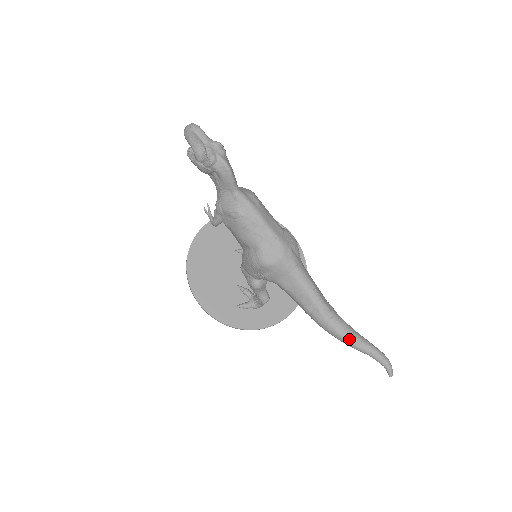
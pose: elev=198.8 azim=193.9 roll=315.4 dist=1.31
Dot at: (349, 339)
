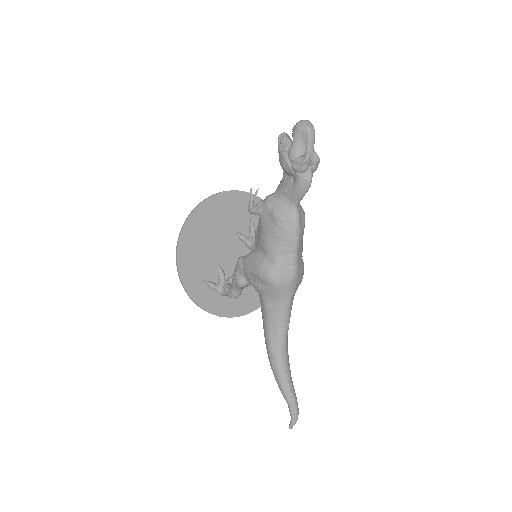
Dot at: (284, 382)
